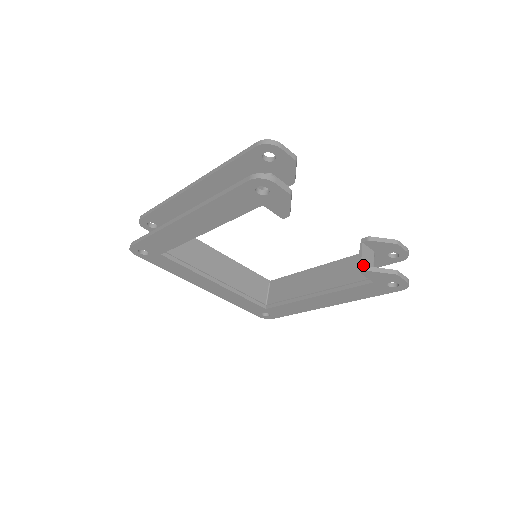
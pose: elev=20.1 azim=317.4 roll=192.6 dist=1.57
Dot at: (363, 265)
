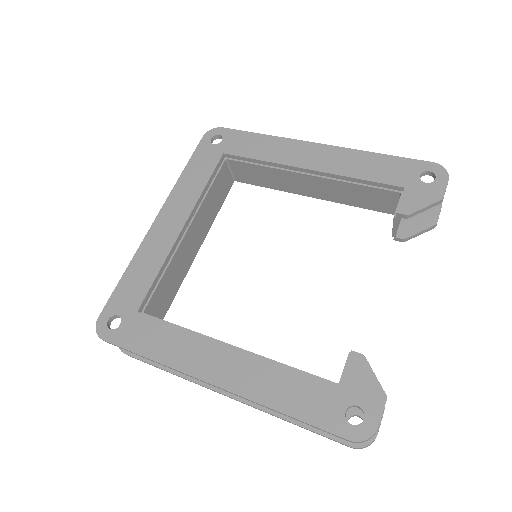
Dot at: (397, 230)
